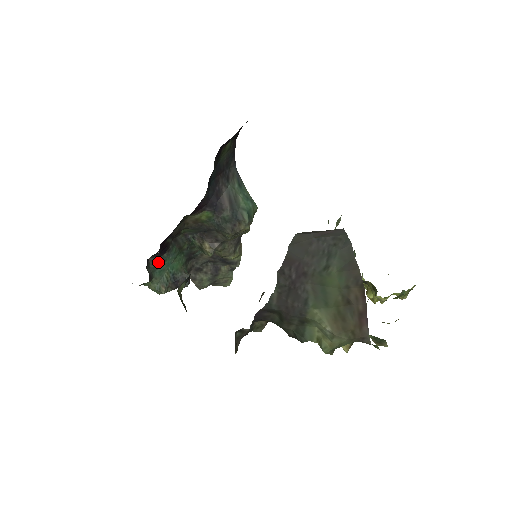
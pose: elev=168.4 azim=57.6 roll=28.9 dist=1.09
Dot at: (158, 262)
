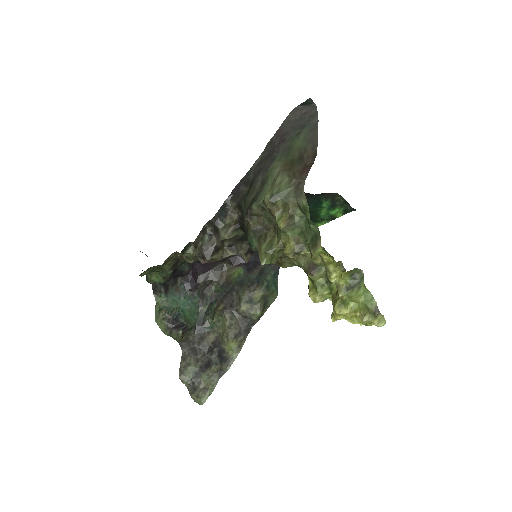
Dot at: (180, 293)
